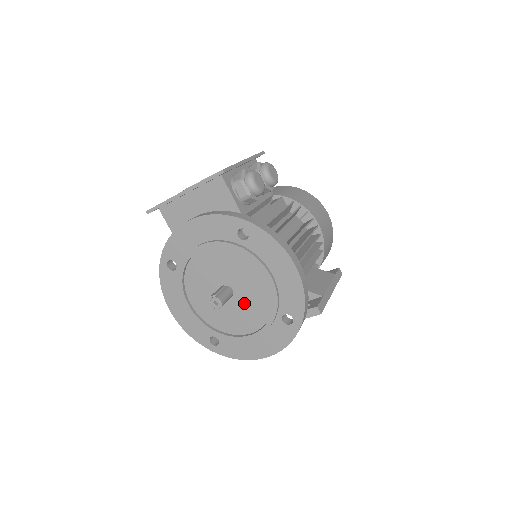
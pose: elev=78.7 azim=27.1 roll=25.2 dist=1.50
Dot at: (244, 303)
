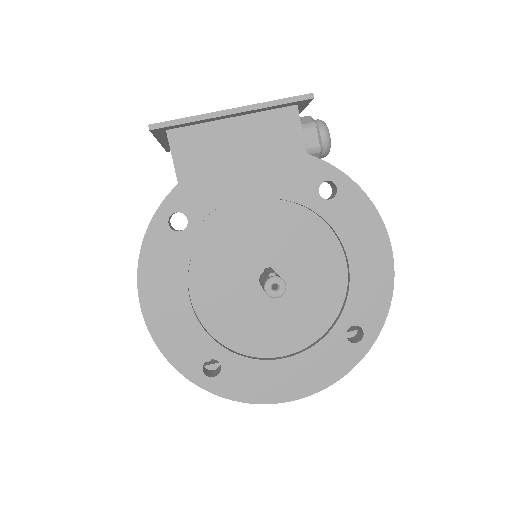
Dot at: (292, 302)
